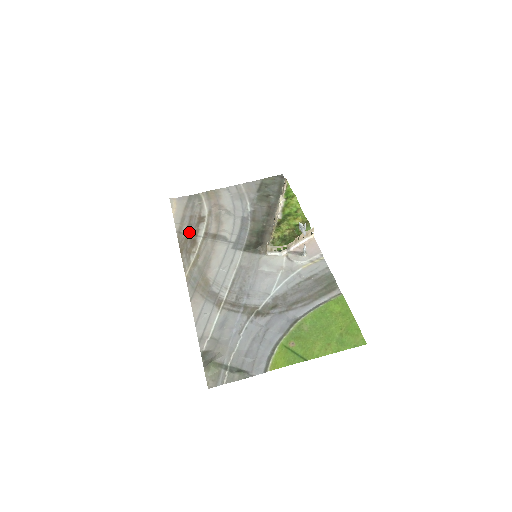
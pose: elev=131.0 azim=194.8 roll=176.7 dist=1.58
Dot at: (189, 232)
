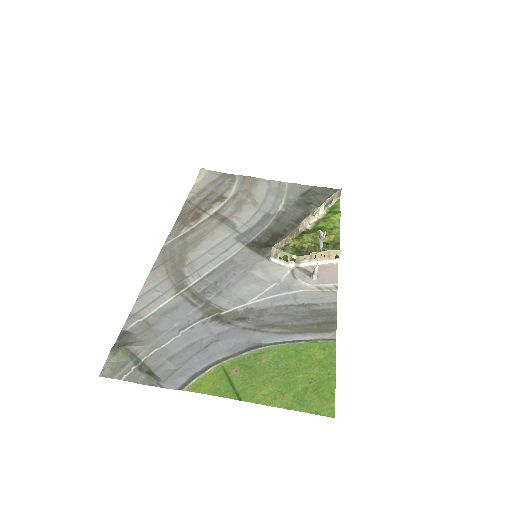
Dot at: (199, 205)
